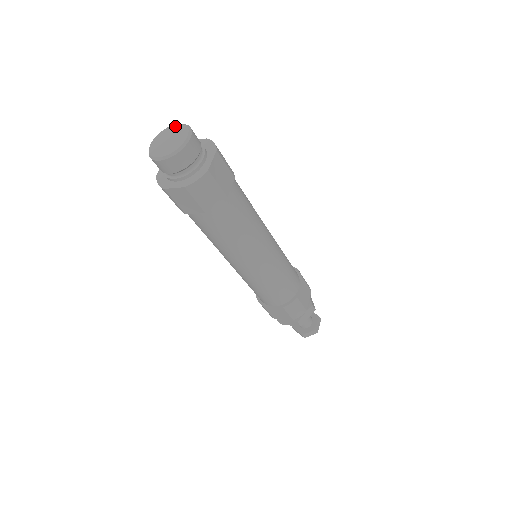
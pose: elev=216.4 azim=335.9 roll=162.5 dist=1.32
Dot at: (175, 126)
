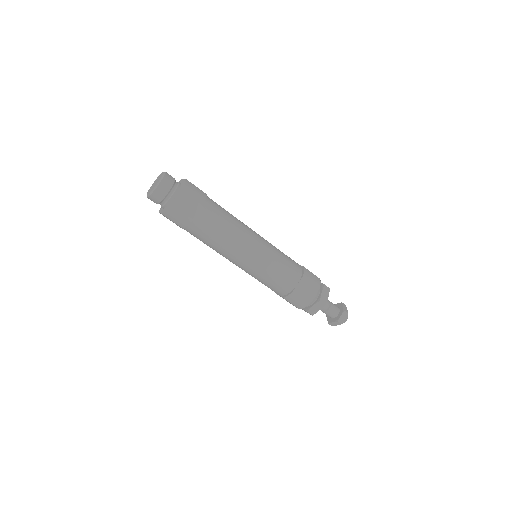
Dot at: (162, 173)
